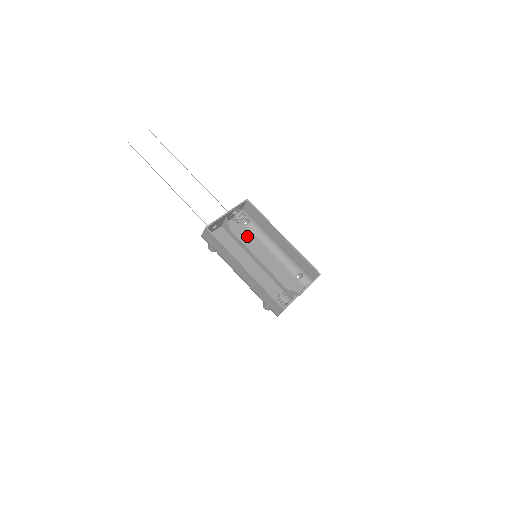
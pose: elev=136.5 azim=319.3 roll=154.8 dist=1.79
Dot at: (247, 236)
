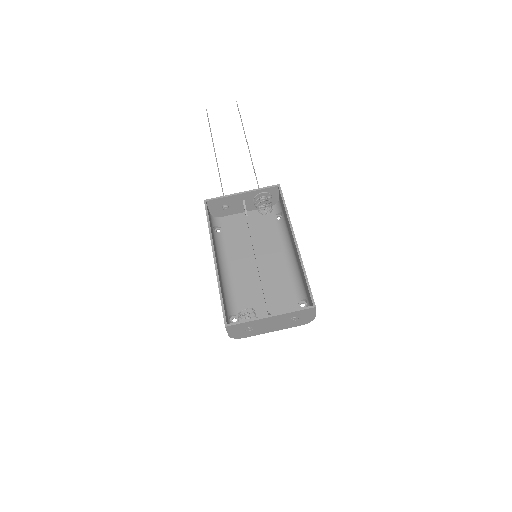
Dot at: (268, 232)
